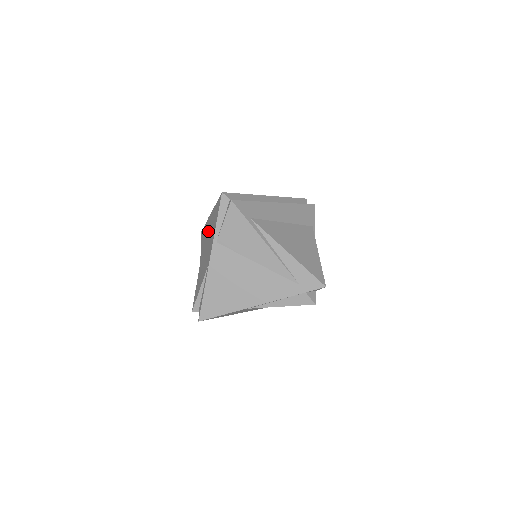
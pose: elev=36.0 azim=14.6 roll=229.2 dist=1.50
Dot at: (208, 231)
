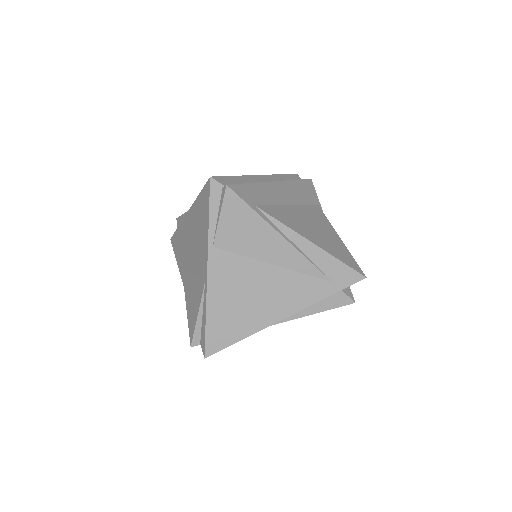
Dot at: (189, 235)
